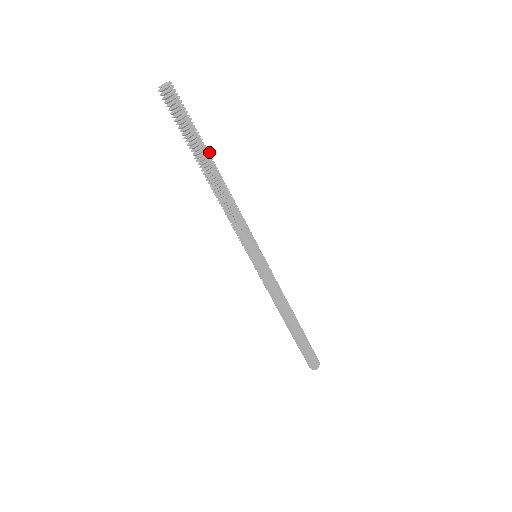
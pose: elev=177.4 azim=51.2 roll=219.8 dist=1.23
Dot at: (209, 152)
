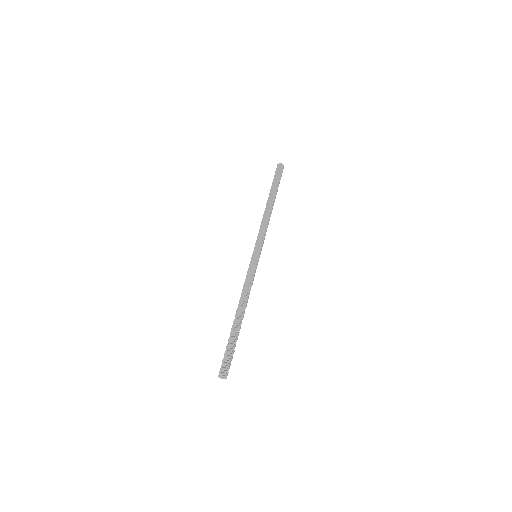
Dot at: (239, 329)
